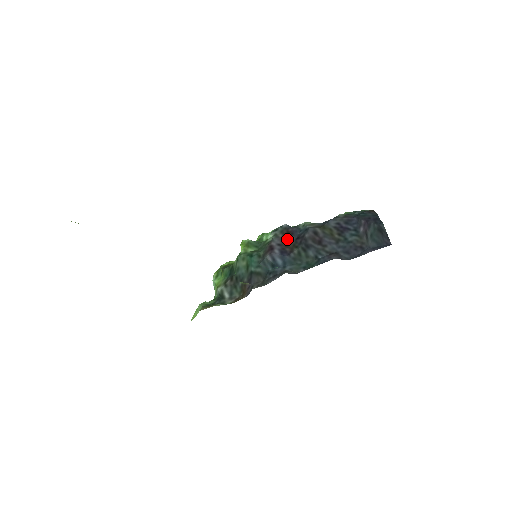
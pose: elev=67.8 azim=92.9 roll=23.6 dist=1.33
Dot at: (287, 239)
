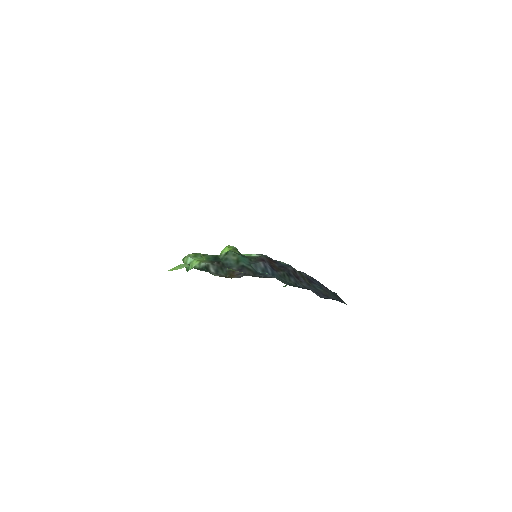
Dot at: (272, 263)
